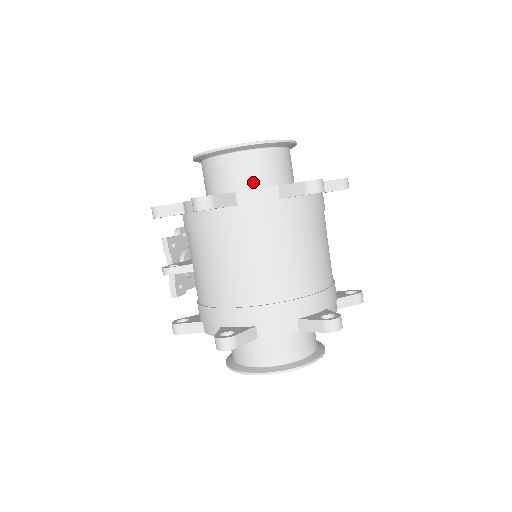
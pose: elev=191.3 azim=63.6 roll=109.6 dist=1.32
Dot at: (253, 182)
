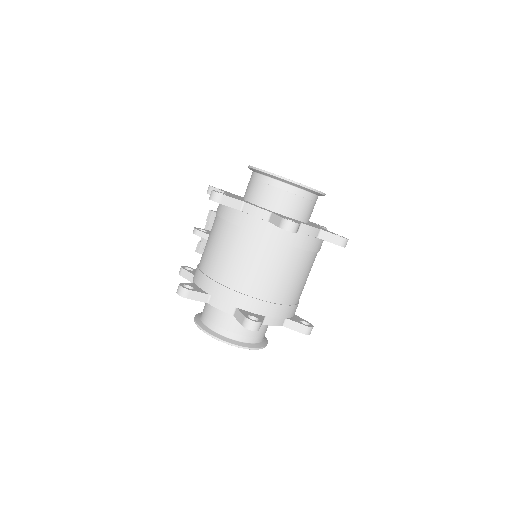
Dot at: (266, 202)
